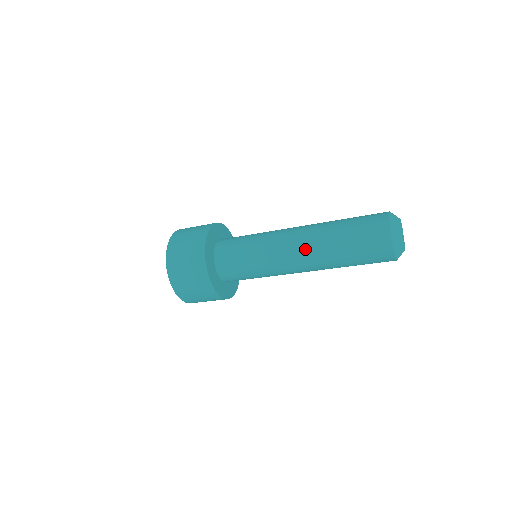
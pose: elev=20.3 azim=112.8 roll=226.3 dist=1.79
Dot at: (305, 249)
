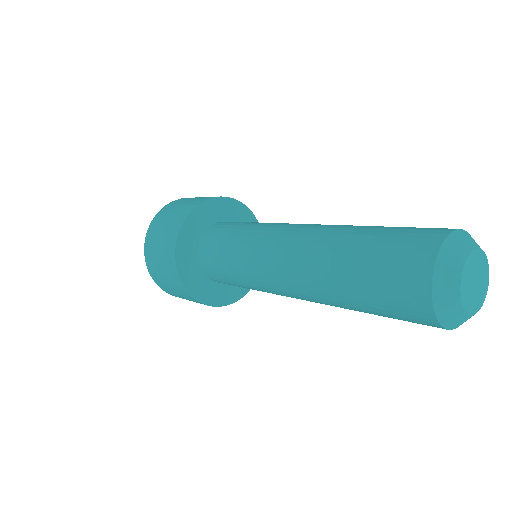
Dot at: (309, 300)
